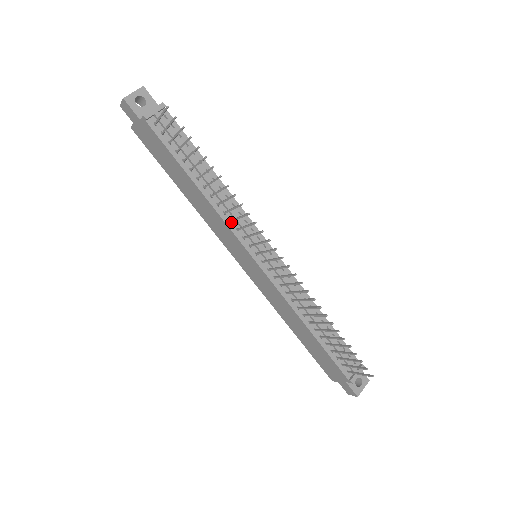
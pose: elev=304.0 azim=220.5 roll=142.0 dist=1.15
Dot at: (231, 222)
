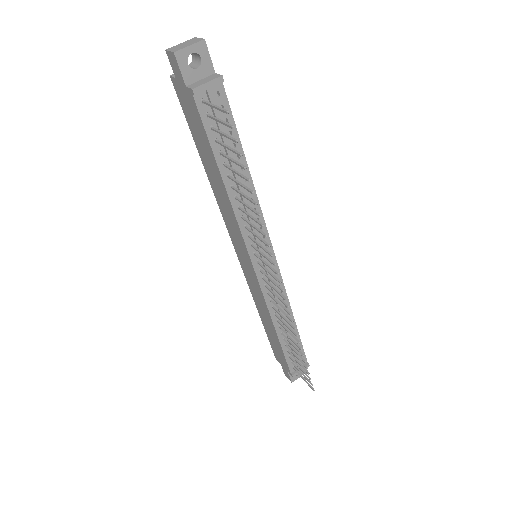
Dot at: (245, 227)
